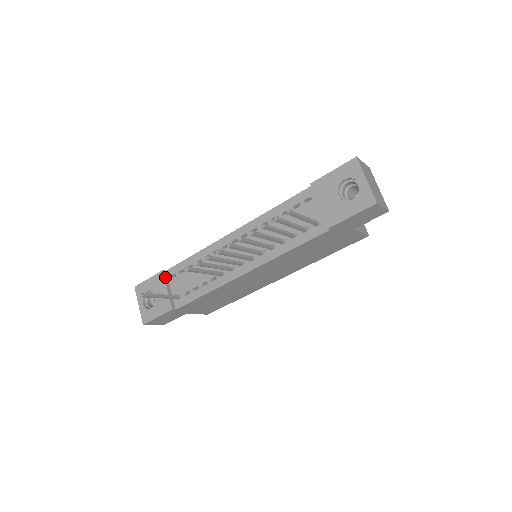
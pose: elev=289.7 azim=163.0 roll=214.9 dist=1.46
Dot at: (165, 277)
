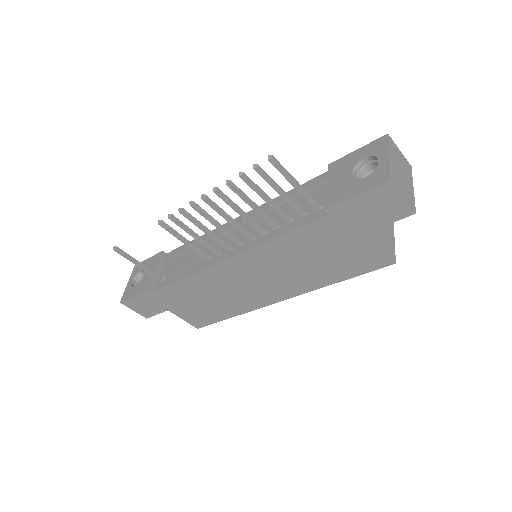
Dot at: (162, 258)
